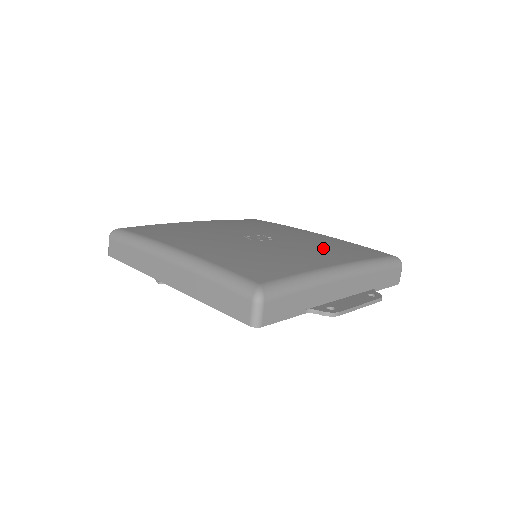
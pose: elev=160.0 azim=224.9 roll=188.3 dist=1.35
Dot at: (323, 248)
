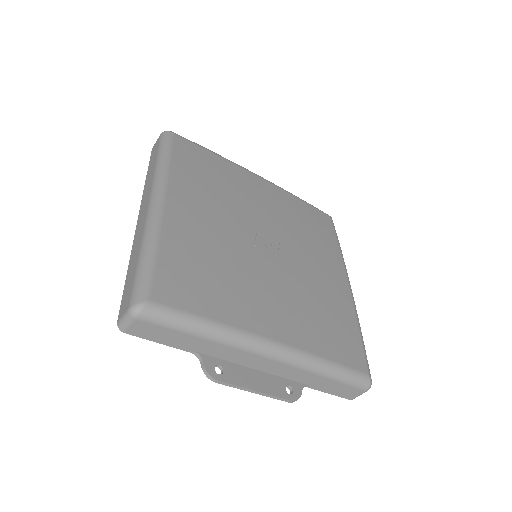
Dot at: (305, 308)
